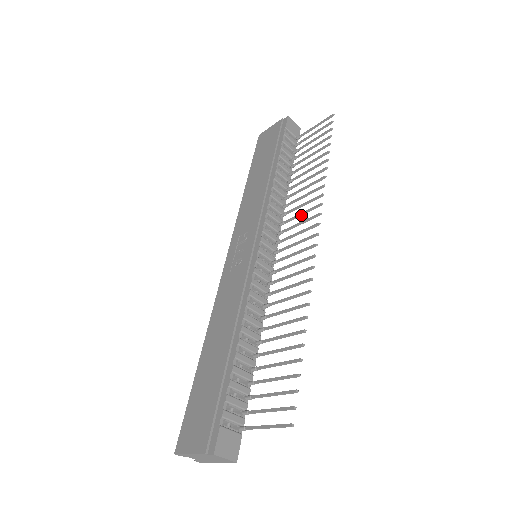
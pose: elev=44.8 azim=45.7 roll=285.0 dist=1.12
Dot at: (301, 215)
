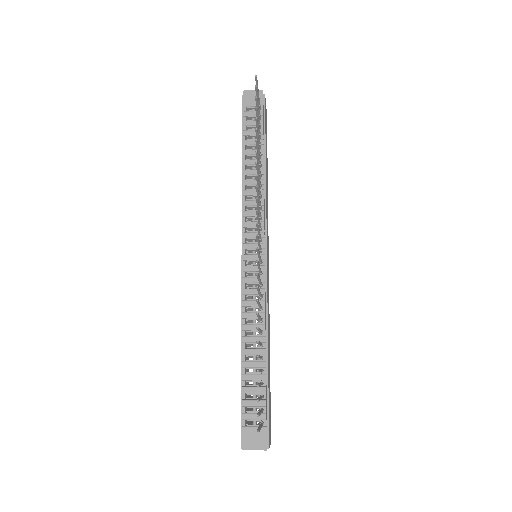
Dot at: (259, 209)
